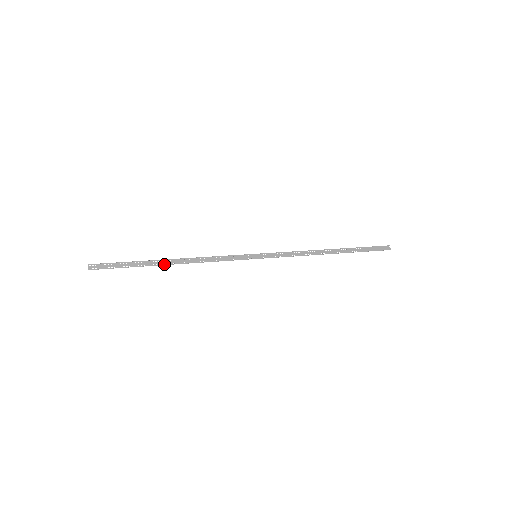
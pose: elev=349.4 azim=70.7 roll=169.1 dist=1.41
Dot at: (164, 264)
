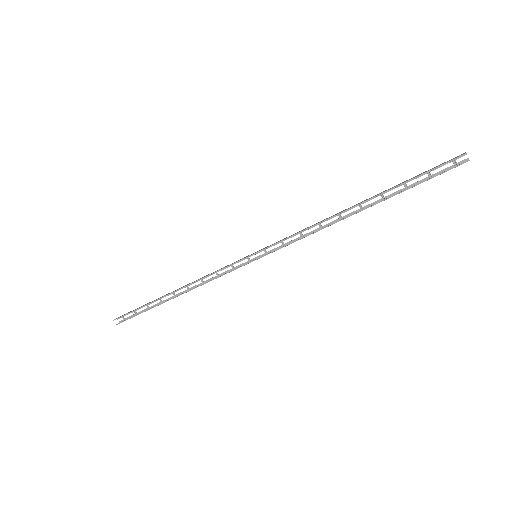
Dot at: (166, 295)
